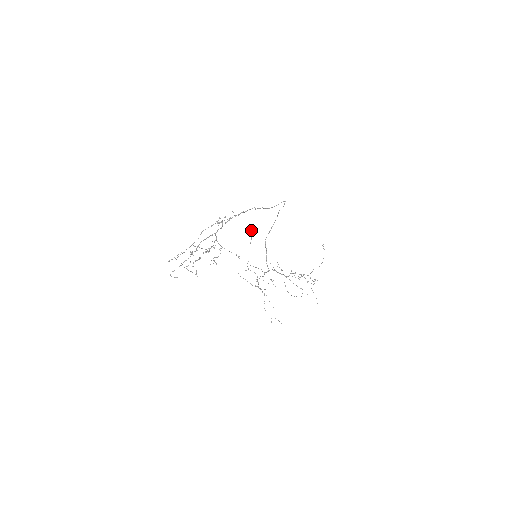
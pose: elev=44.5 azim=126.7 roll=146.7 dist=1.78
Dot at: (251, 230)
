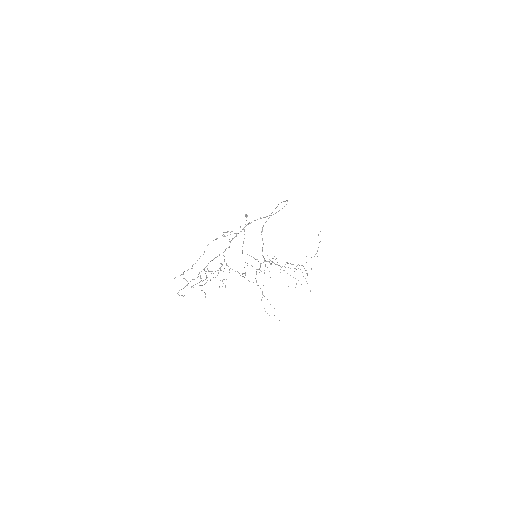
Dot at: (246, 214)
